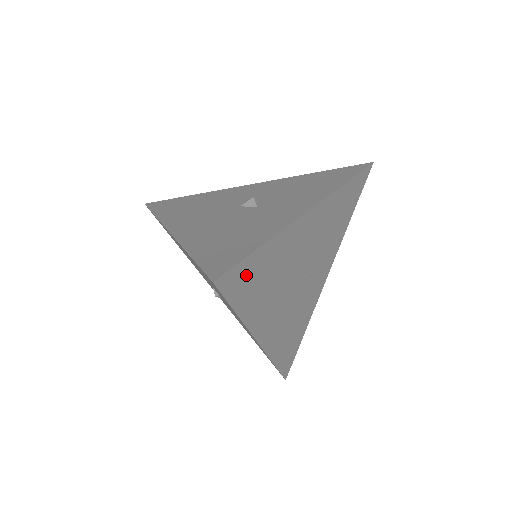
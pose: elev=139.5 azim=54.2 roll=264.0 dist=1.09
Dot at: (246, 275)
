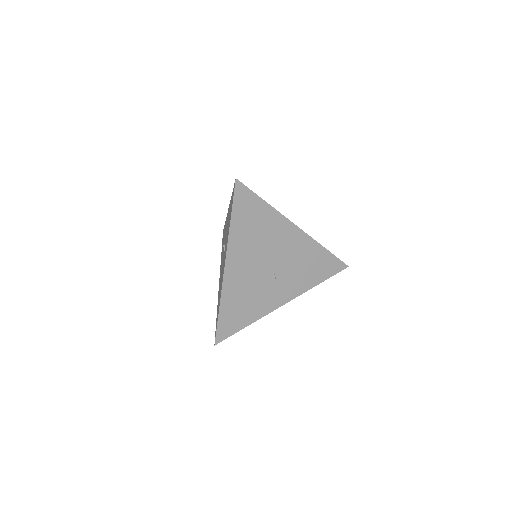
Dot at: (248, 203)
